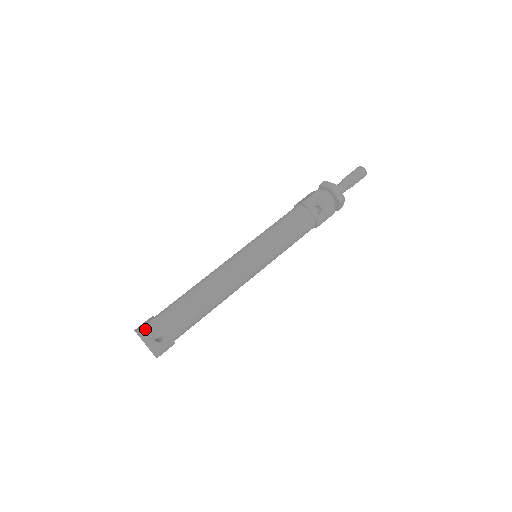
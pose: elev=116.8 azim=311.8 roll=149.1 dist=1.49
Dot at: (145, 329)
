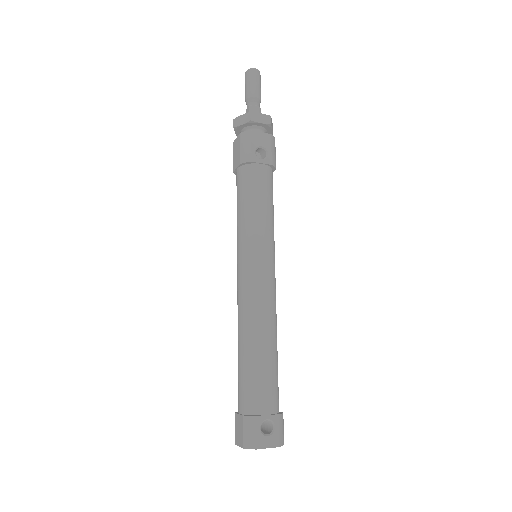
Dot at: (248, 437)
